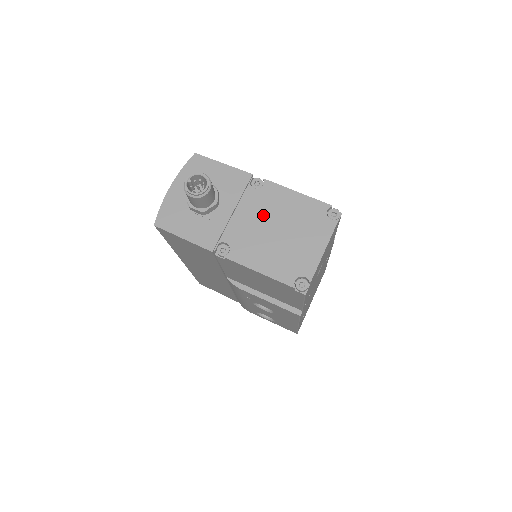
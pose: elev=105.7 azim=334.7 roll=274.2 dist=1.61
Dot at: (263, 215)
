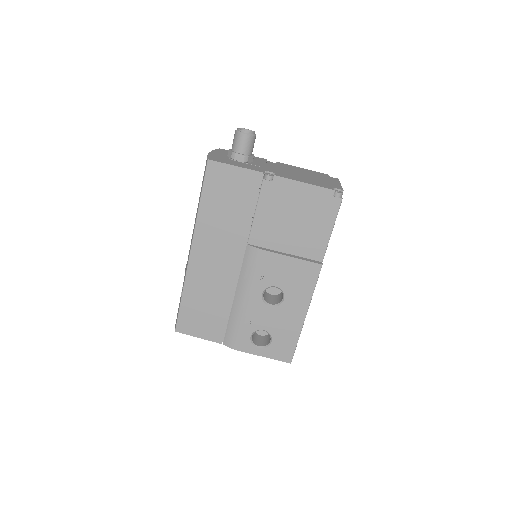
Dot at: (288, 169)
